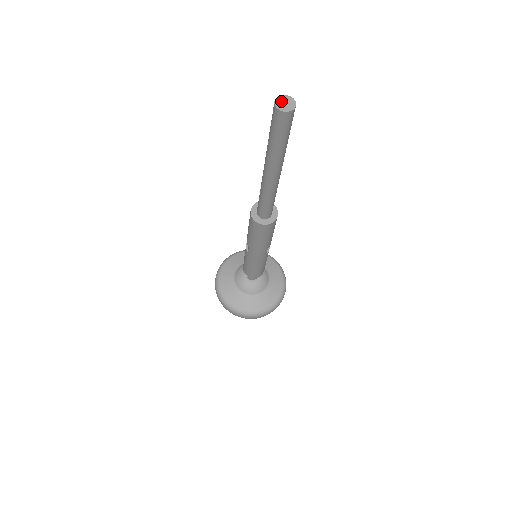
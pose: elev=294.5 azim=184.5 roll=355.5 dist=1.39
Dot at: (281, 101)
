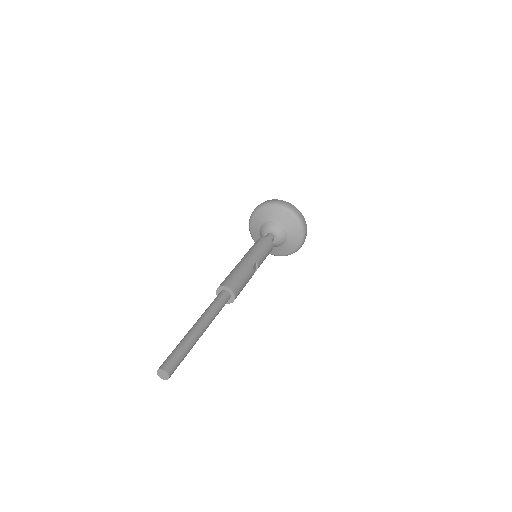
Dot at: (160, 373)
